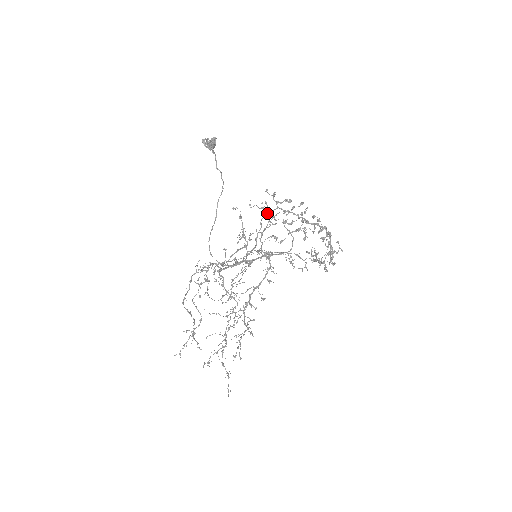
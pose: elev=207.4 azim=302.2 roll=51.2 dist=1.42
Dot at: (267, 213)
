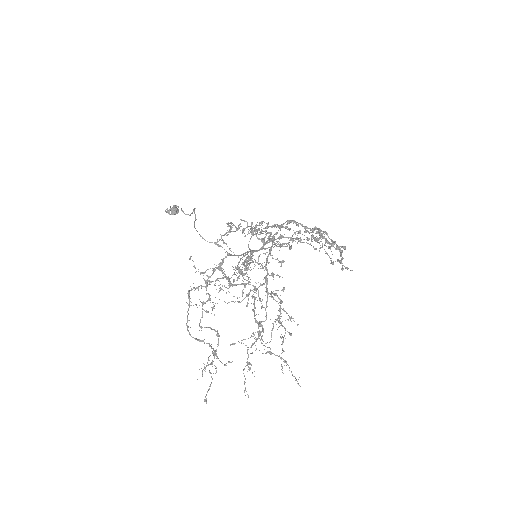
Dot at: occluded
